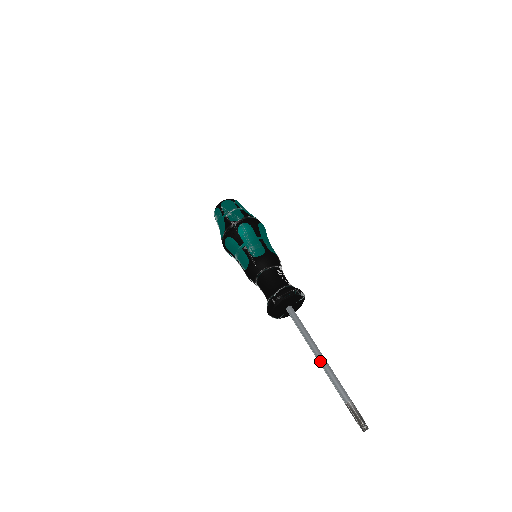
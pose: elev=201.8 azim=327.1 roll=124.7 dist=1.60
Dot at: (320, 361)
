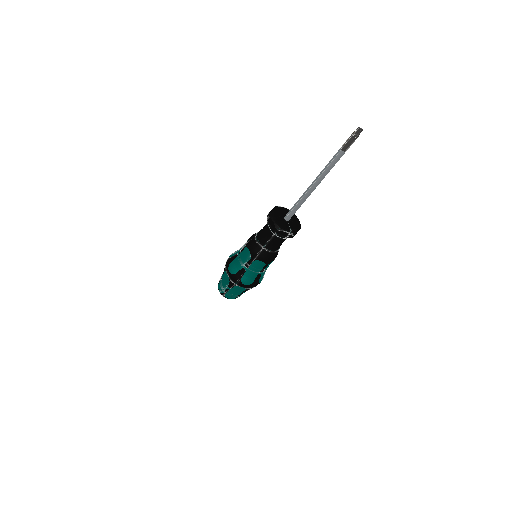
Dot at: (316, 179)
